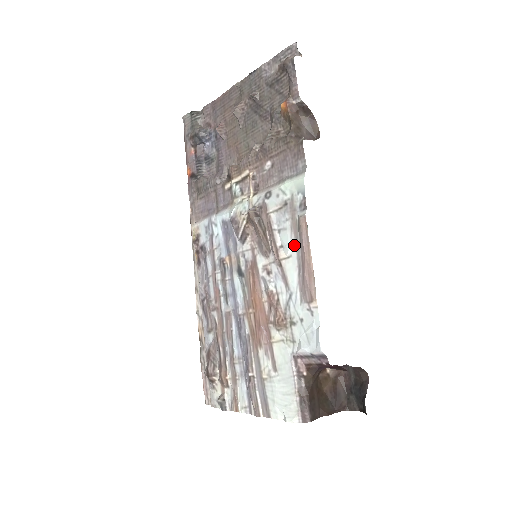
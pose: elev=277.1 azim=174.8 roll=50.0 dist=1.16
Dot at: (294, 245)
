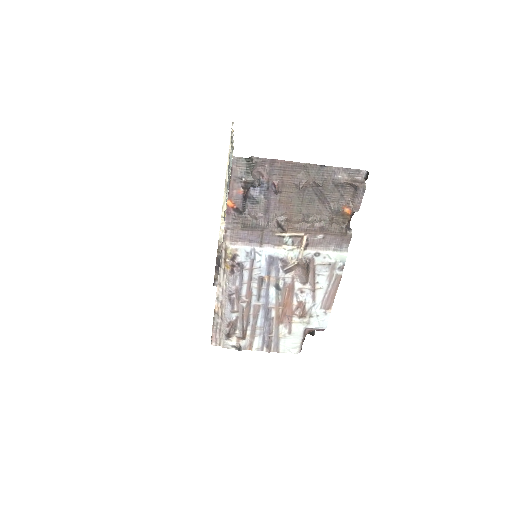
Dot at: (327, 284)
